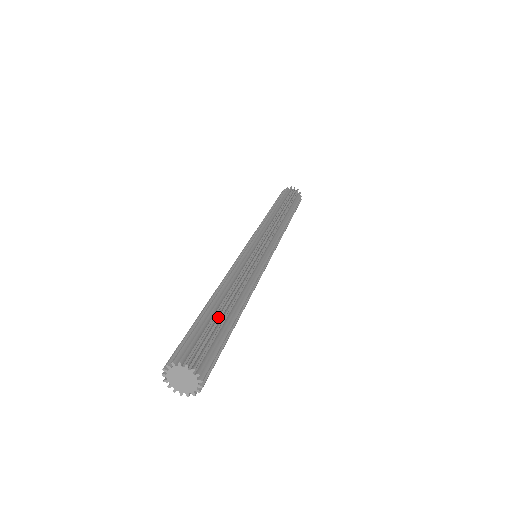
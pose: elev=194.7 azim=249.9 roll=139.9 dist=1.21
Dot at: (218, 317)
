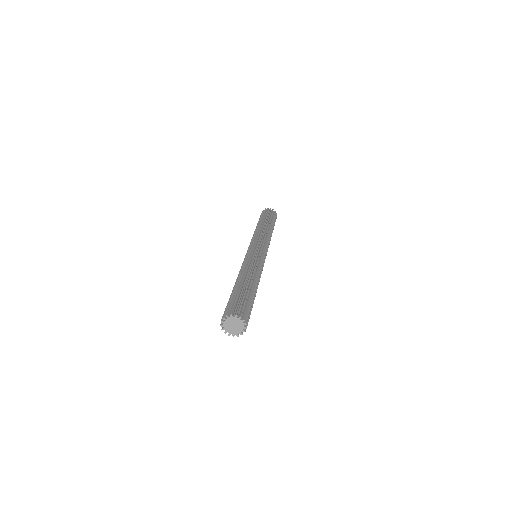
Dot at: (245, 291)
